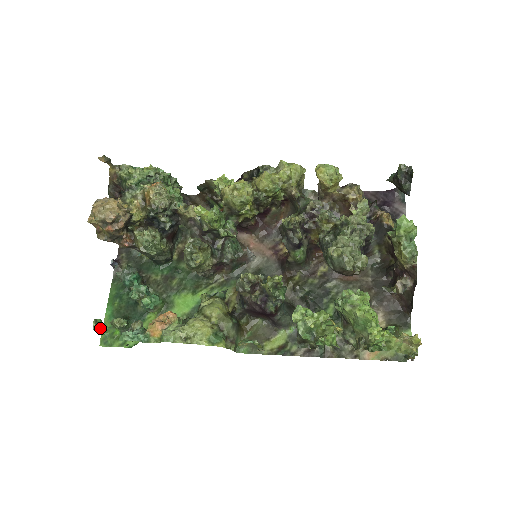
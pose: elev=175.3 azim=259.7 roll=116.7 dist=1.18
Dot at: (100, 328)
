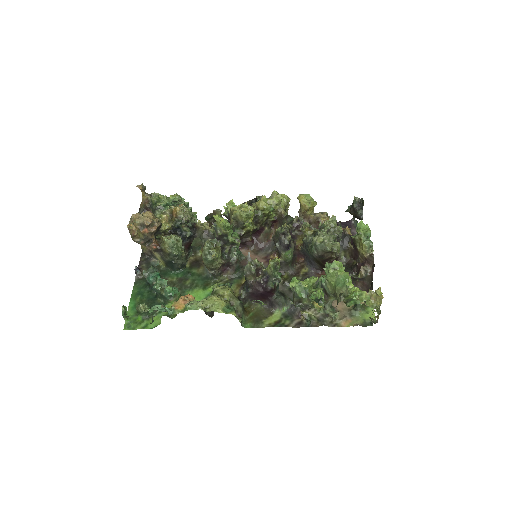
Dot at: (126, 314)
